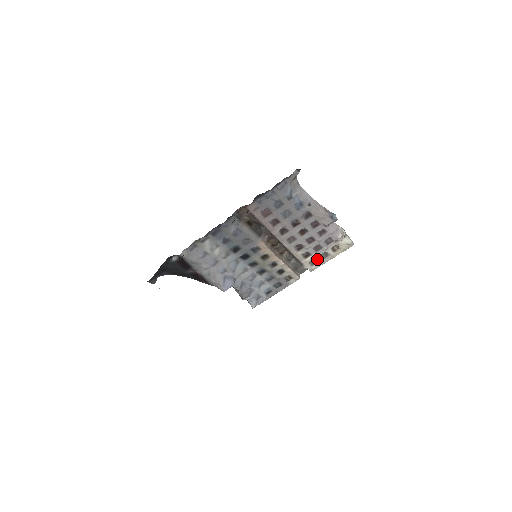
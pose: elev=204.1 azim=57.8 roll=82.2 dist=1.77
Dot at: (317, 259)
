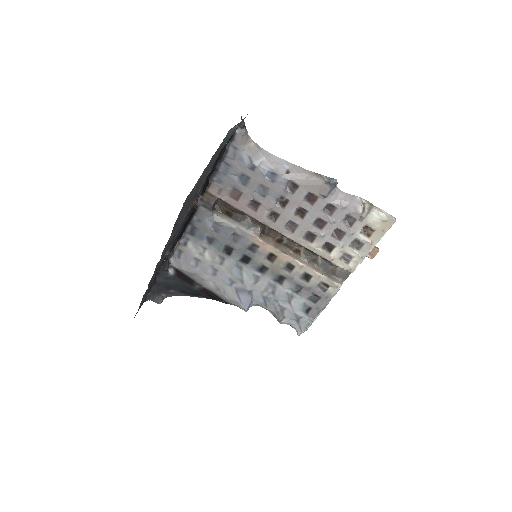
Dot at: (349, 252)
